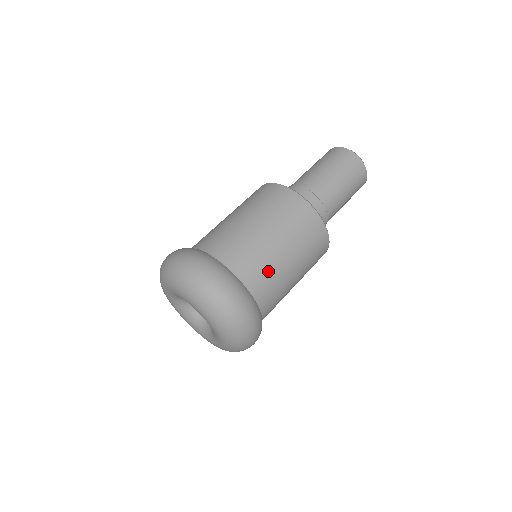
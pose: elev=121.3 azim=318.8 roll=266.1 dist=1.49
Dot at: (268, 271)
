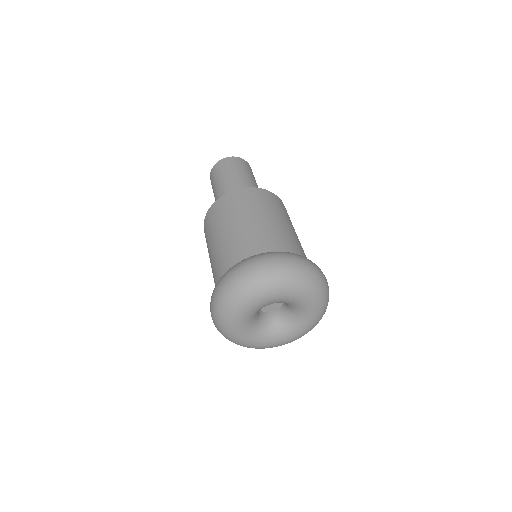
Dot at: (292, 239)
